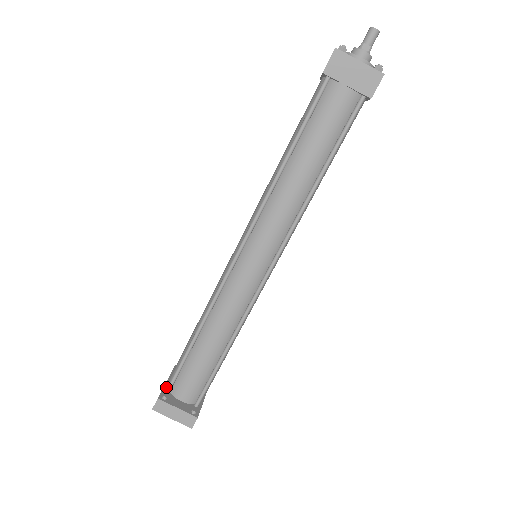
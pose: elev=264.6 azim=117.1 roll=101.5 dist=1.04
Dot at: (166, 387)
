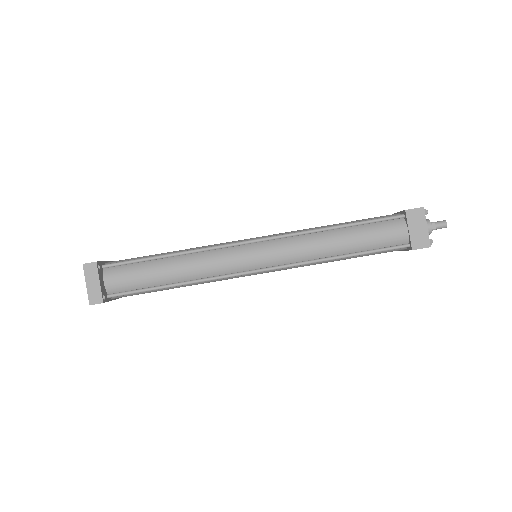
Dot at: (104, 263)
